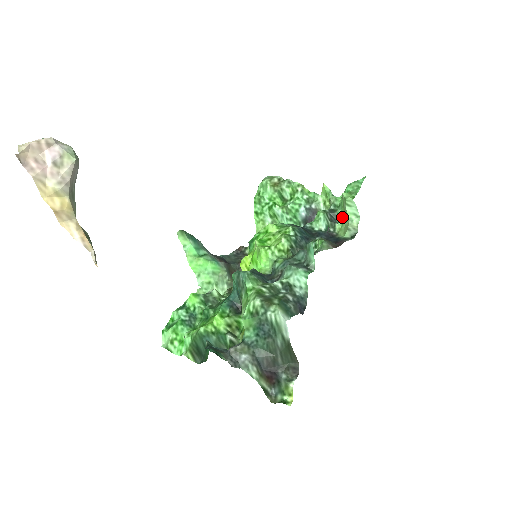
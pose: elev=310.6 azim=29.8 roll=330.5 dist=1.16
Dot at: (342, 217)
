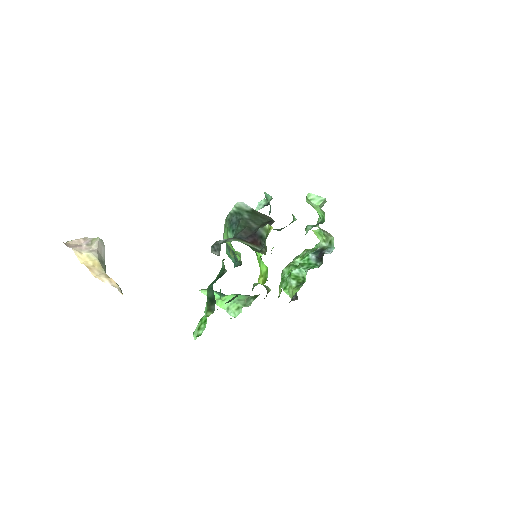
Dot at: (324, 218)
